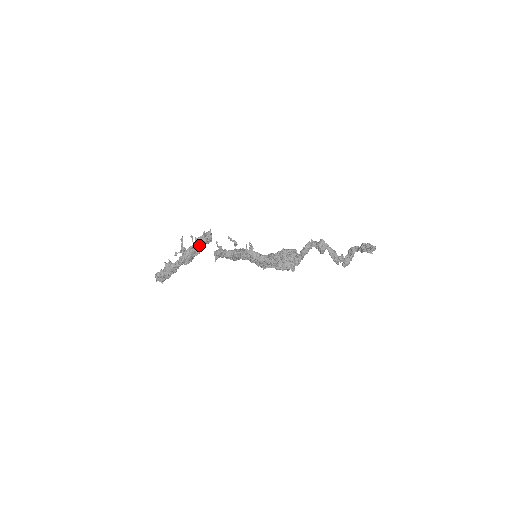
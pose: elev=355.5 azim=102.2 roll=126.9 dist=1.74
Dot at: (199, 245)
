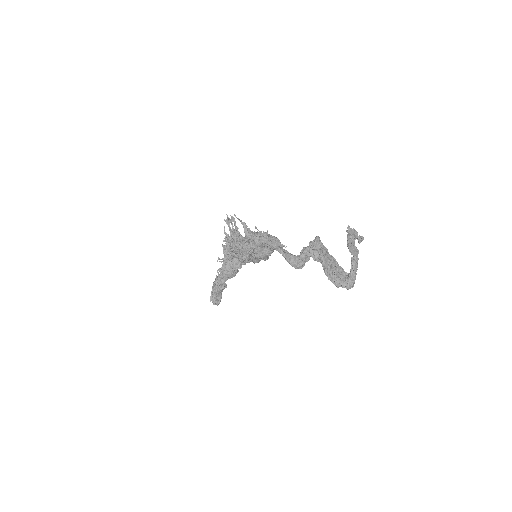
Dot at: occluded
